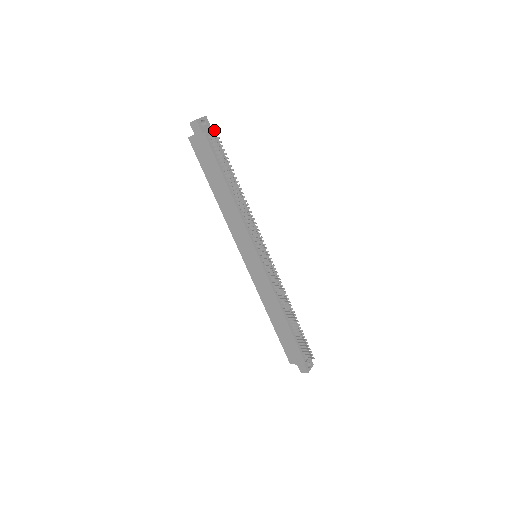
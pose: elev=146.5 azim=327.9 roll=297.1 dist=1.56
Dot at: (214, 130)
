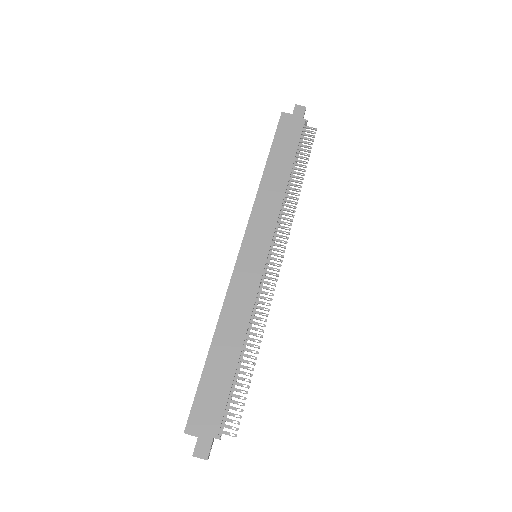
Dot at: occluded
